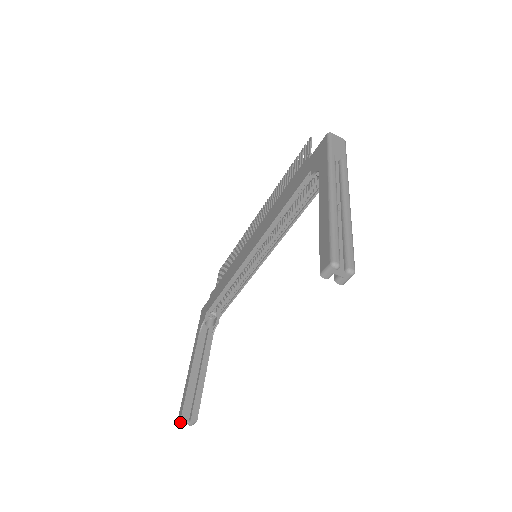
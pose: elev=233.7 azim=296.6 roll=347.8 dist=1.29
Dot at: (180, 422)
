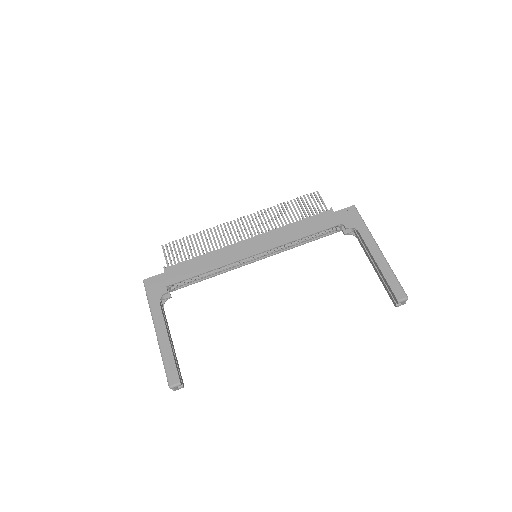
Dot at: (173, 388)
